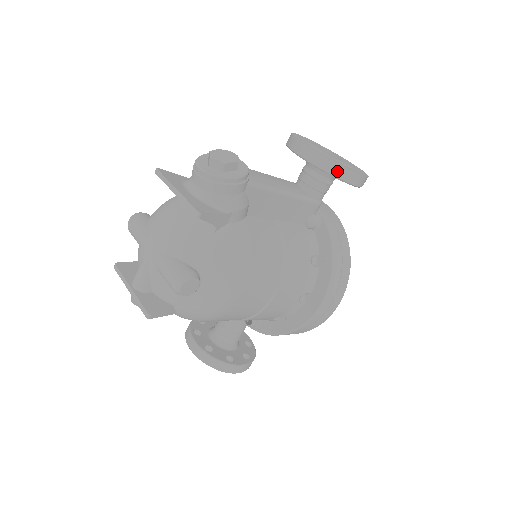
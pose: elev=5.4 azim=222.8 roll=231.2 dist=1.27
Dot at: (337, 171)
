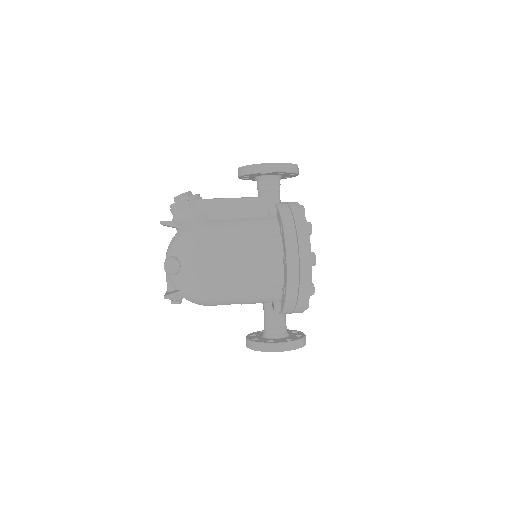
Dot at: (254, 169)
